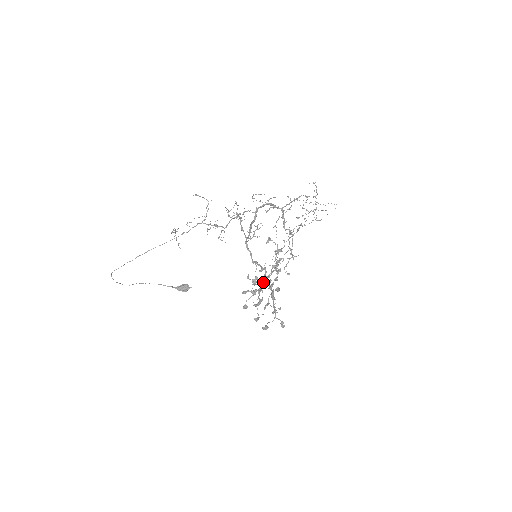
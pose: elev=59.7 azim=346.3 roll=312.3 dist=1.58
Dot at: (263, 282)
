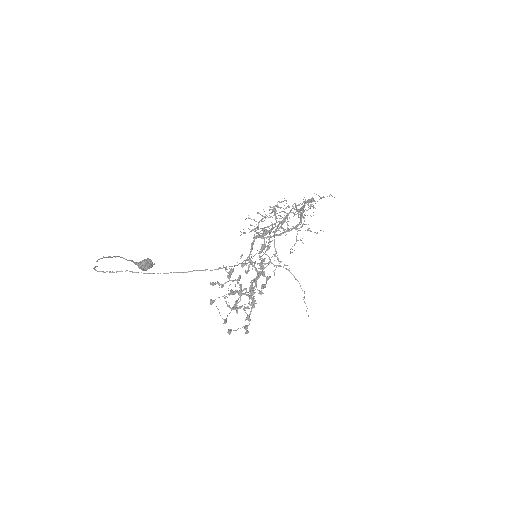
Dot at: (254, 288)
